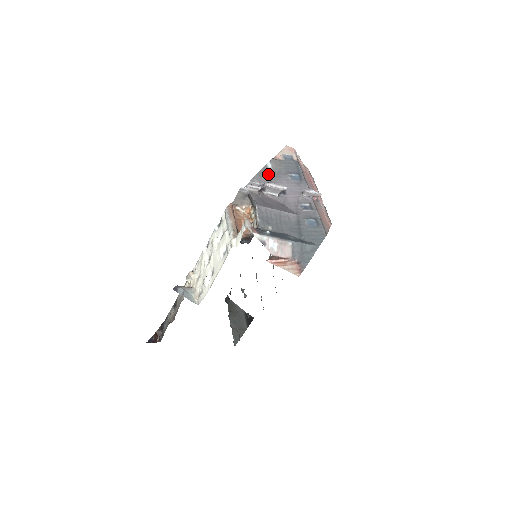
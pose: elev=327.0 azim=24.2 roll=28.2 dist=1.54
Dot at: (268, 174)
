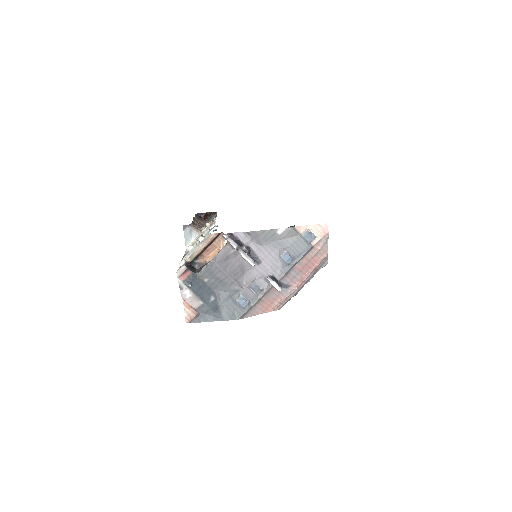
Dot at: (269, 237)
